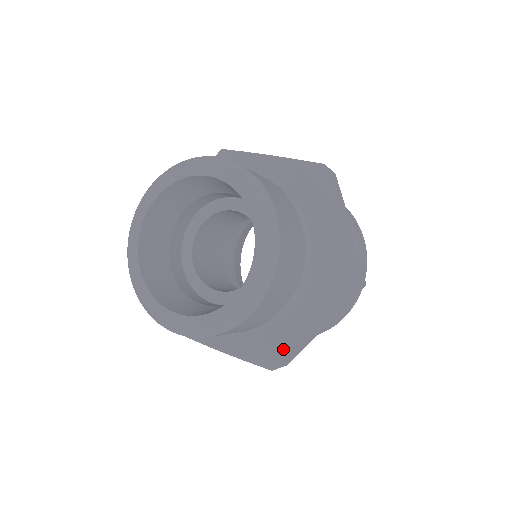
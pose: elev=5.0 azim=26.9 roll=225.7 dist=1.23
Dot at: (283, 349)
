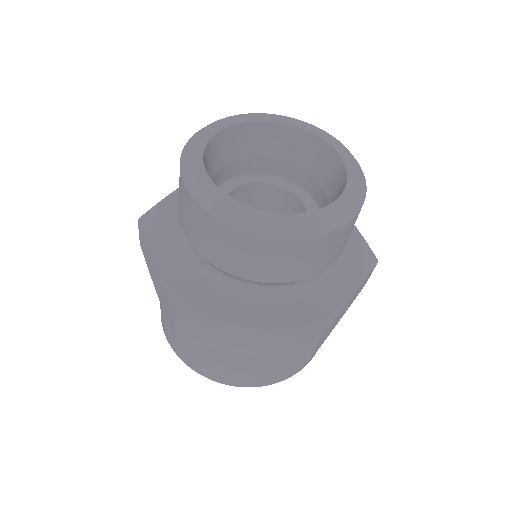
Dot at: (328, 316)
